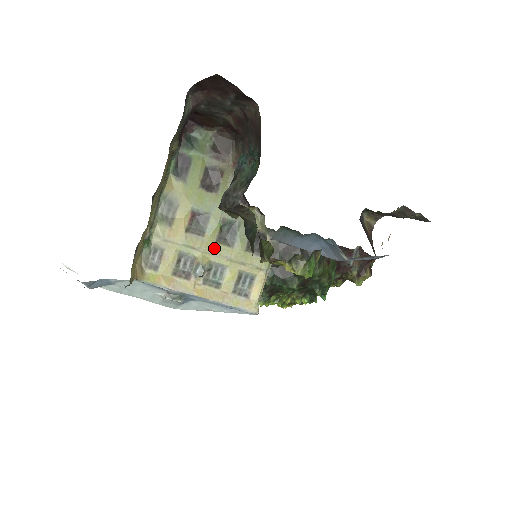
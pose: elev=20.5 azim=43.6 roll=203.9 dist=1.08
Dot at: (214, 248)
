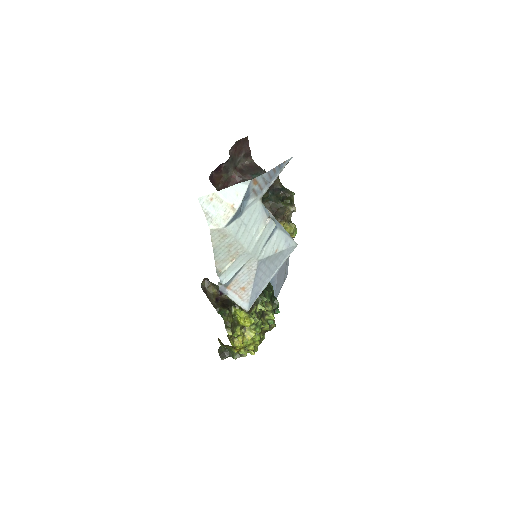
Dot at: occluded
